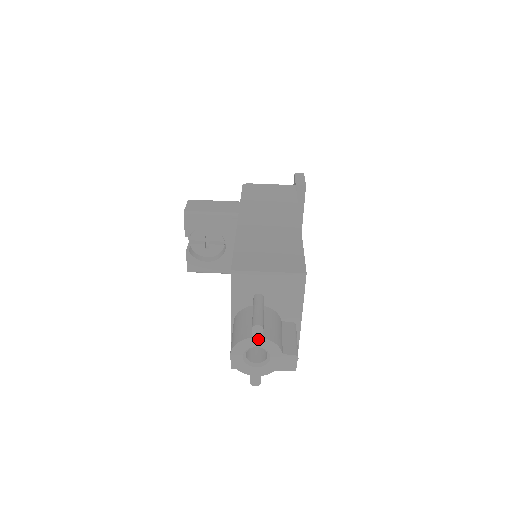
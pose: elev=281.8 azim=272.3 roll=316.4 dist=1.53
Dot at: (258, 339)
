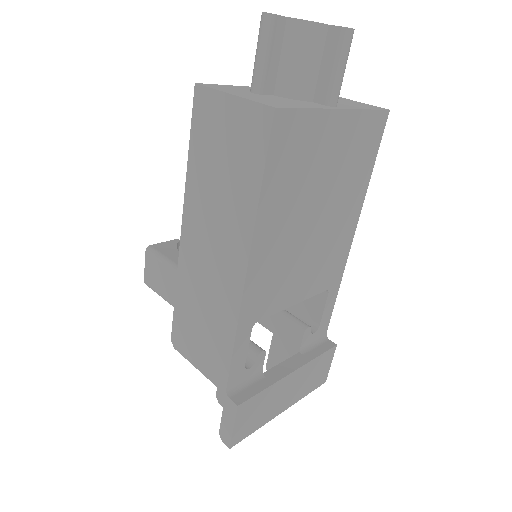
Dot at: occluded
